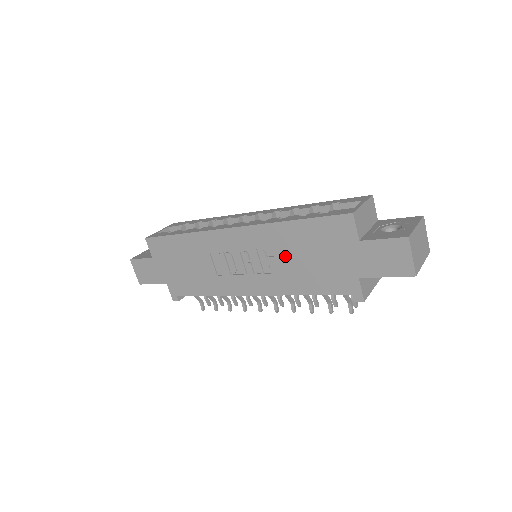
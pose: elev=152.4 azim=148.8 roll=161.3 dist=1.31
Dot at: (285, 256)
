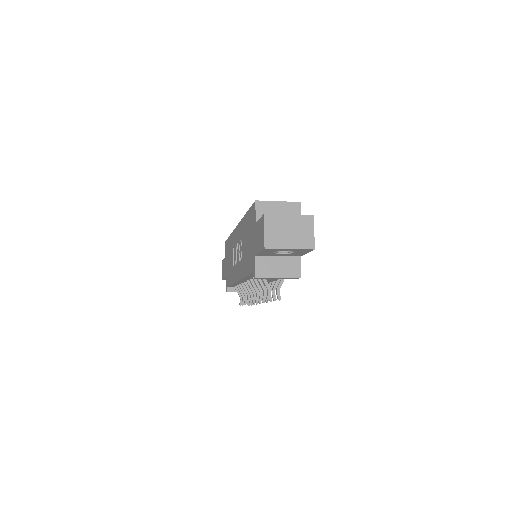
Dot at: (244, 243)
